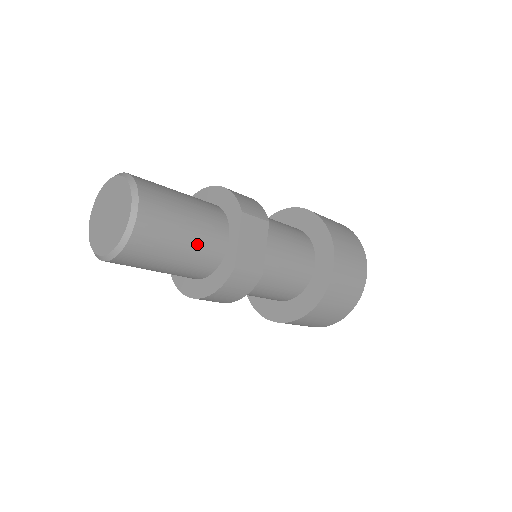
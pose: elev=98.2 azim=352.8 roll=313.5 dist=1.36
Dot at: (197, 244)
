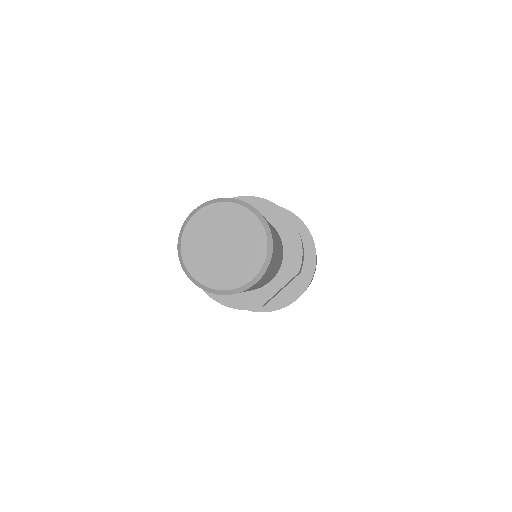
Dot at: occluded
